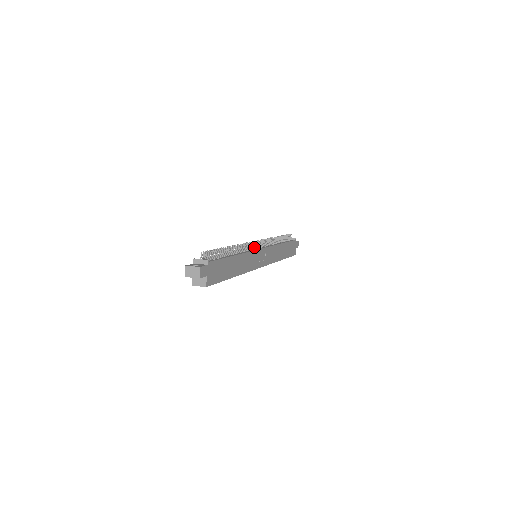
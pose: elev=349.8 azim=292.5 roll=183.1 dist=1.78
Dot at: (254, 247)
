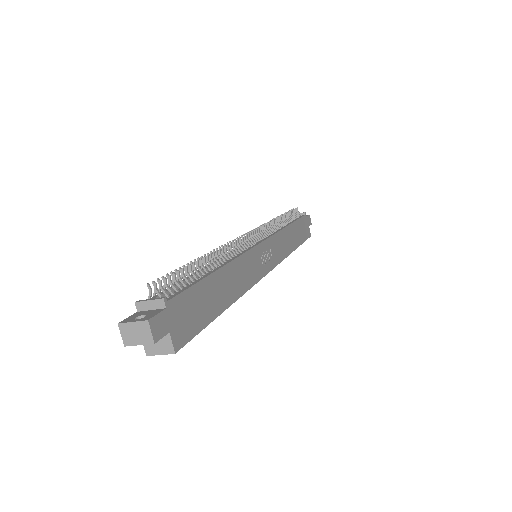
Dot at: (249, 243)
